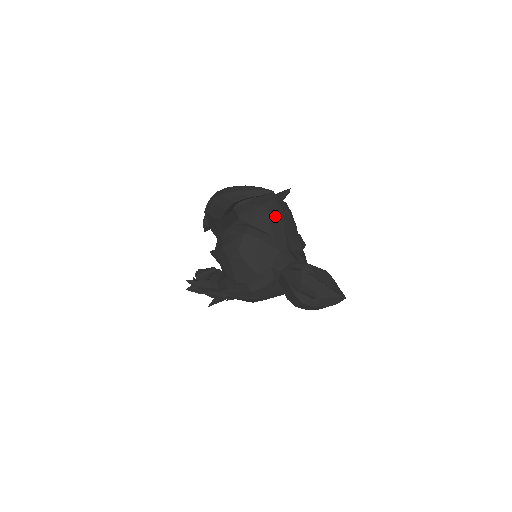
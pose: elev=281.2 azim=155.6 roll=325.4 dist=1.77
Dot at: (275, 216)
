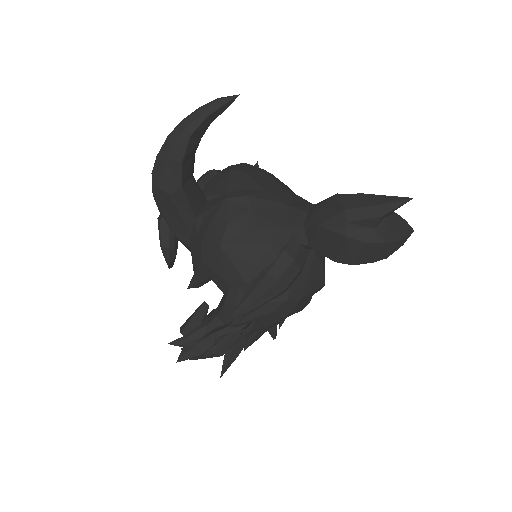
Dot at: (256, 174)
